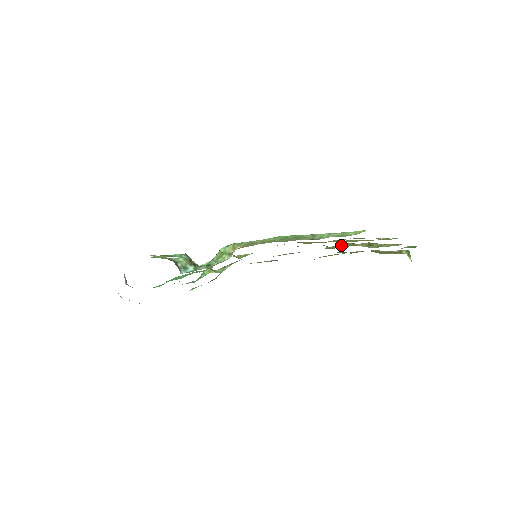
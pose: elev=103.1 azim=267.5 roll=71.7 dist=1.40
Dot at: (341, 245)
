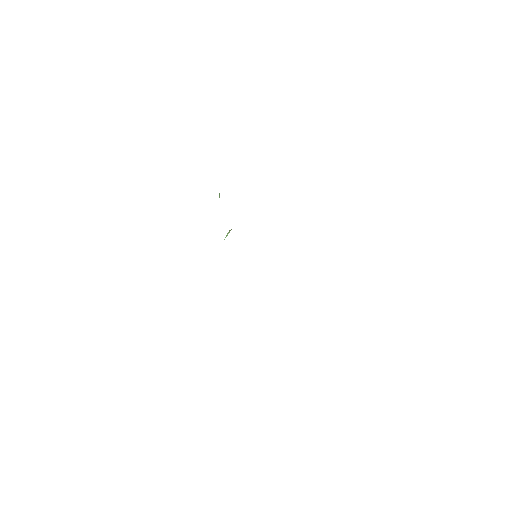
Dot at: occluded
